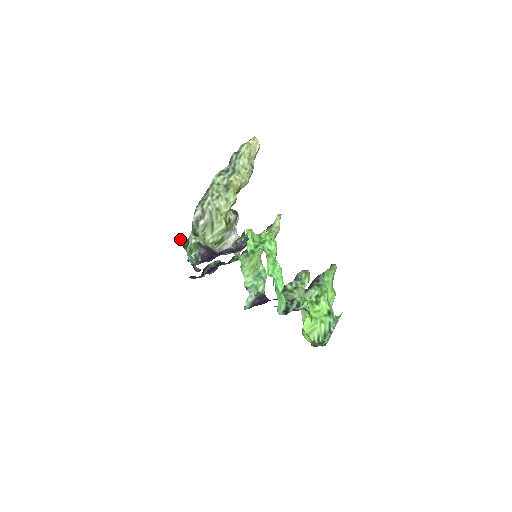
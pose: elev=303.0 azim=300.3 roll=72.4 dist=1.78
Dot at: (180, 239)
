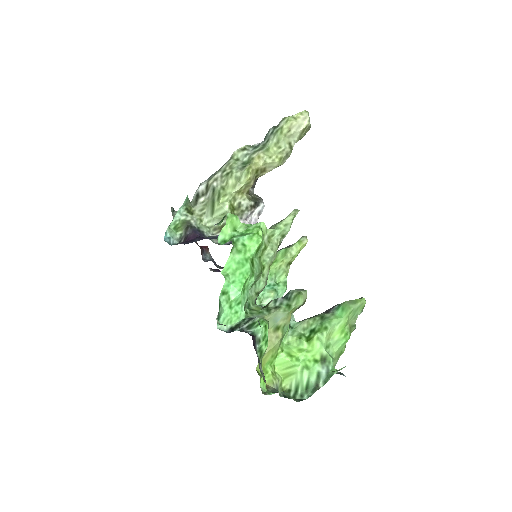
Dot at: occluded
